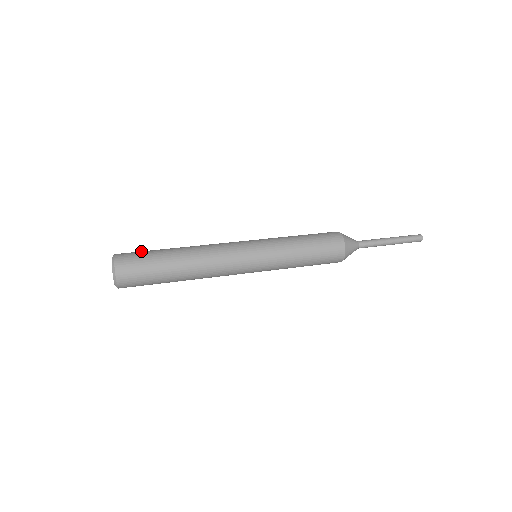
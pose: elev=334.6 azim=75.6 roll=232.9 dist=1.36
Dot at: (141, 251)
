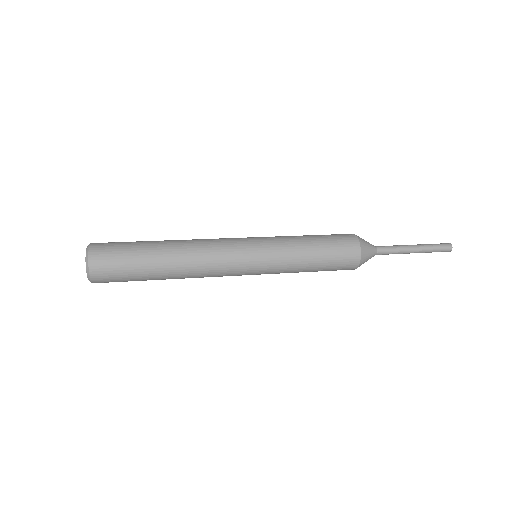
Dot at: occluded
